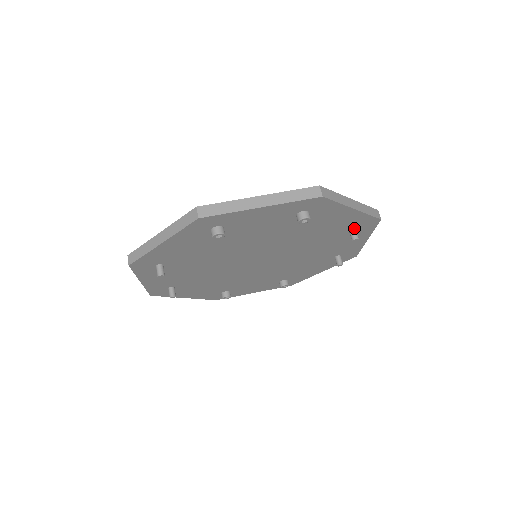
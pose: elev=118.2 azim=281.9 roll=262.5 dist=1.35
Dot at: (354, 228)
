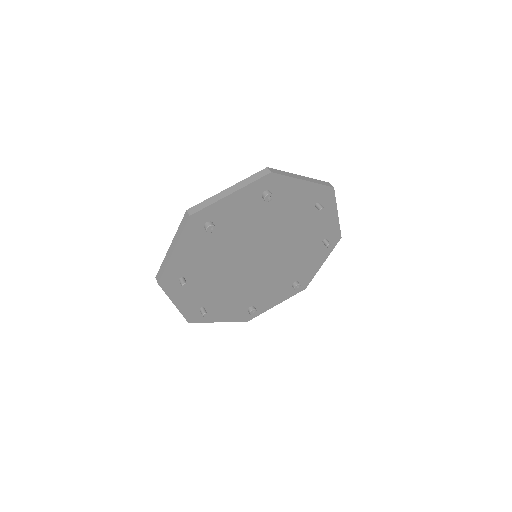
Dot at: (318, 202)
